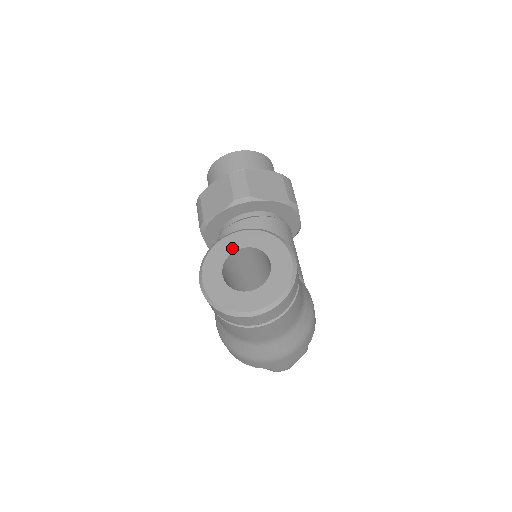
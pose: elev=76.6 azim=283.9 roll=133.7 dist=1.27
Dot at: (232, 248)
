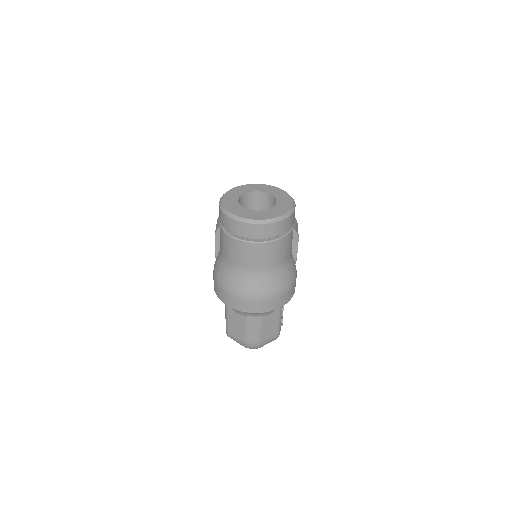
Dot at: (250, 190)
